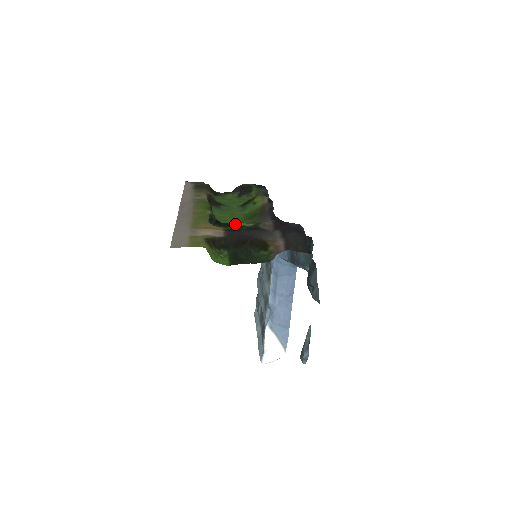
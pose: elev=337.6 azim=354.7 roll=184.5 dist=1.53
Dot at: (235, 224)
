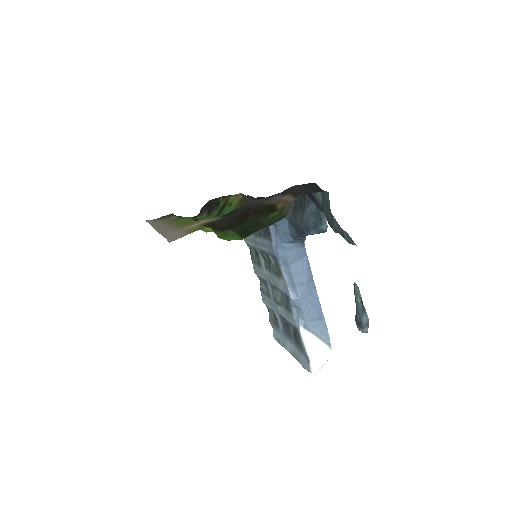
Dot at: occluded
